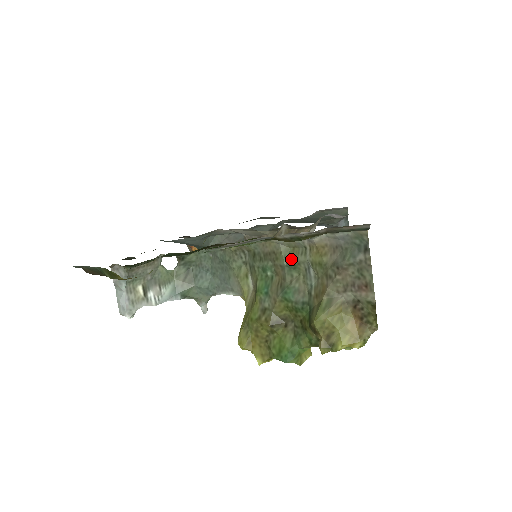
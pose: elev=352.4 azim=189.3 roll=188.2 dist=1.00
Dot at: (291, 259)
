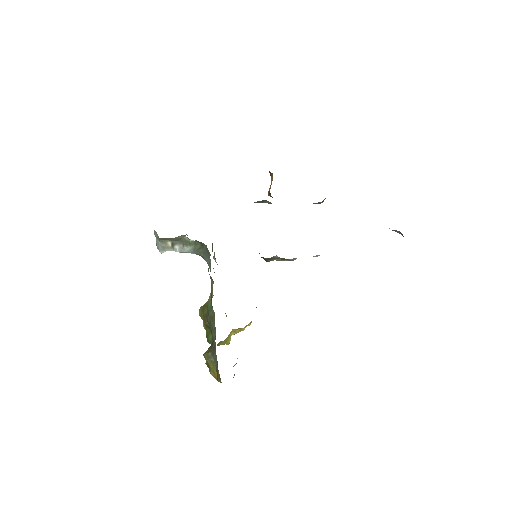
Dot at: (213, 318)
